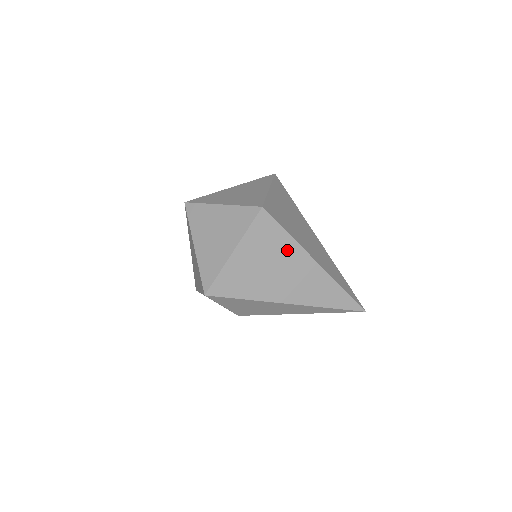
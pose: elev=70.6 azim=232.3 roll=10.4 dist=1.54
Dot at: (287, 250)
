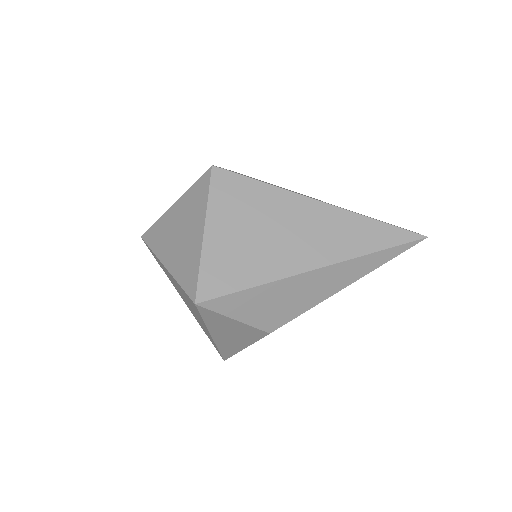
Dot at: (273, 202)
